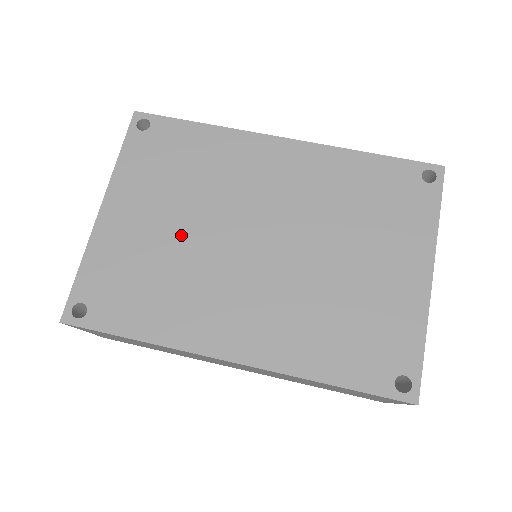
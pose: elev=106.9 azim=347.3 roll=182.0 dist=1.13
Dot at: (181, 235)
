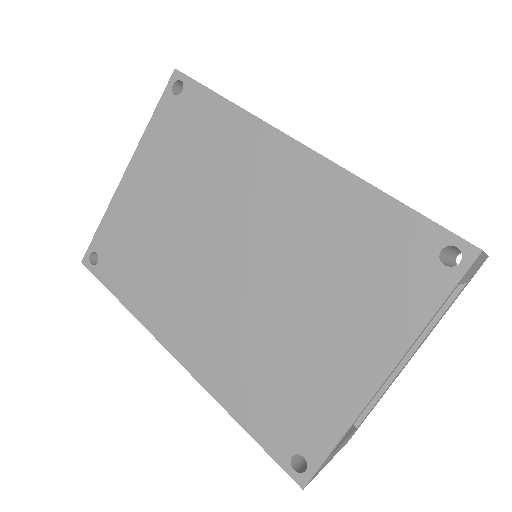
Dot at: (173, 222)
